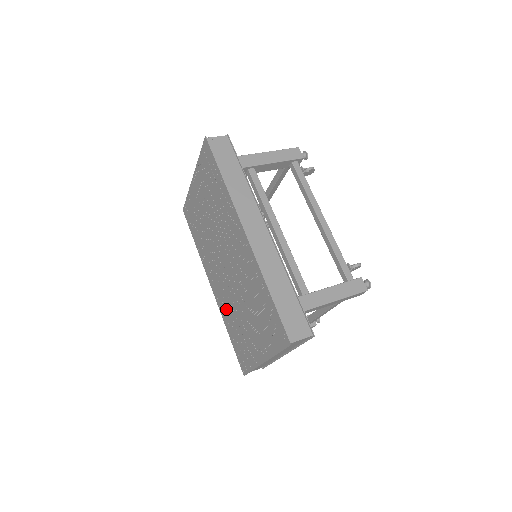
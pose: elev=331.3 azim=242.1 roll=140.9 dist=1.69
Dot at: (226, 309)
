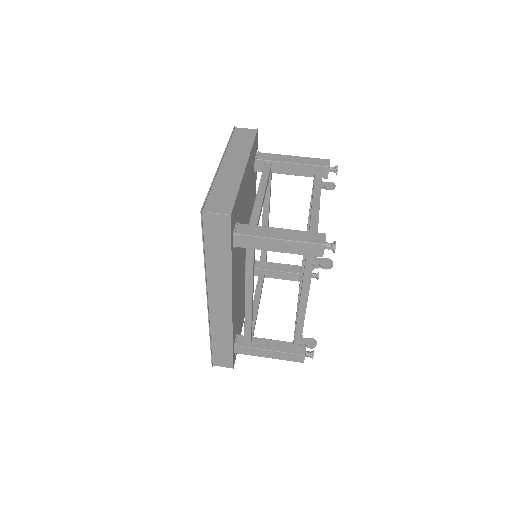
Dot at: occluded
